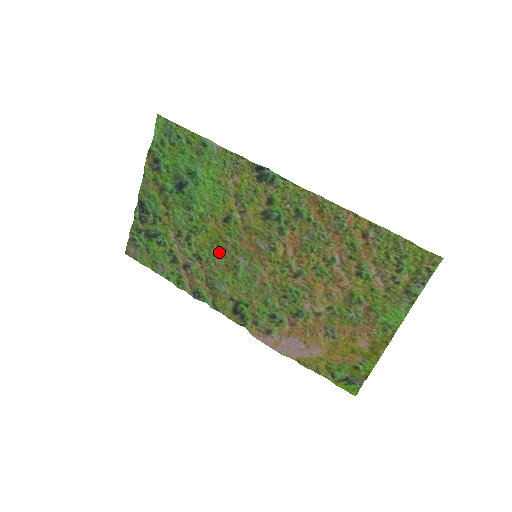
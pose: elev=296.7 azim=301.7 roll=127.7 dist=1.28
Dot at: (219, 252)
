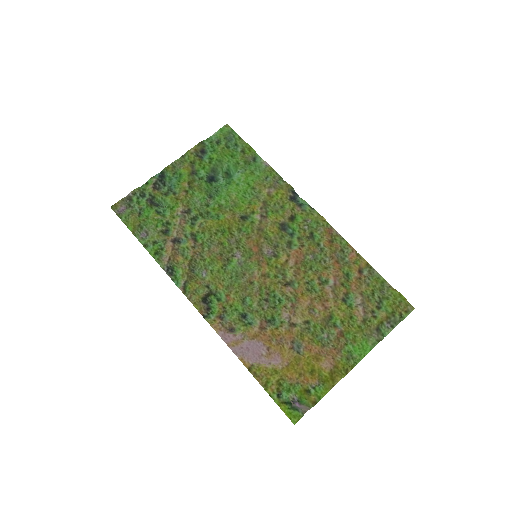
Dot at: (219, 241)
